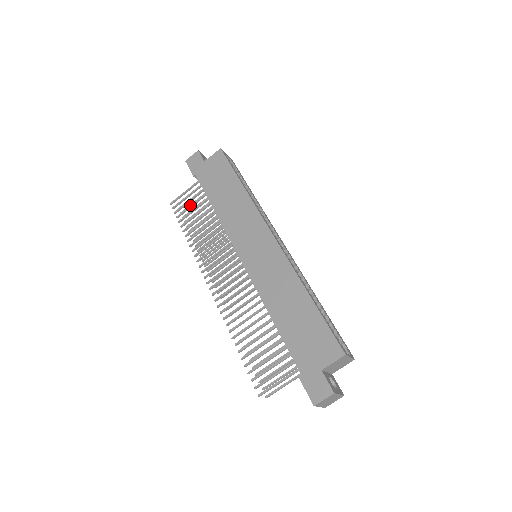
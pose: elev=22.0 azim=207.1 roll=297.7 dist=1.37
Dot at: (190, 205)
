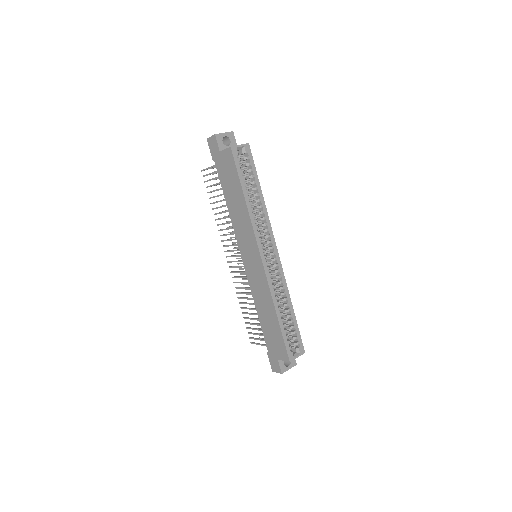
Dot at: (214, 184)
